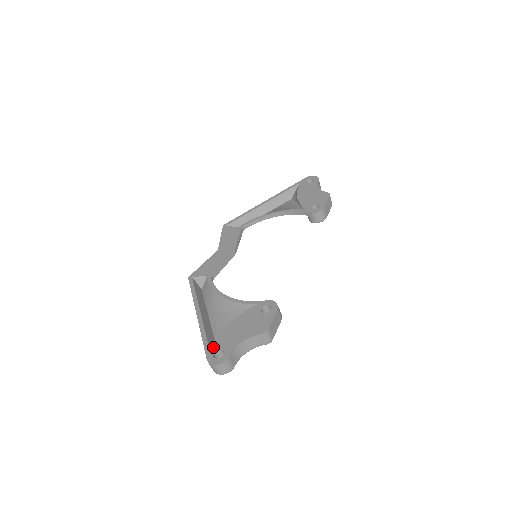
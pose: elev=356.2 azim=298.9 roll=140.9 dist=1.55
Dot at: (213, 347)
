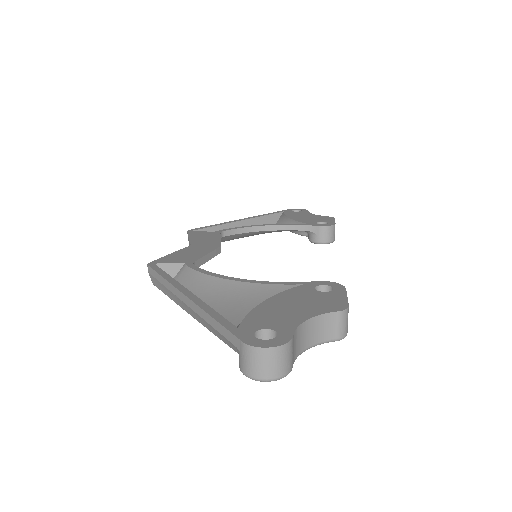
Dot at: (247, 326)
